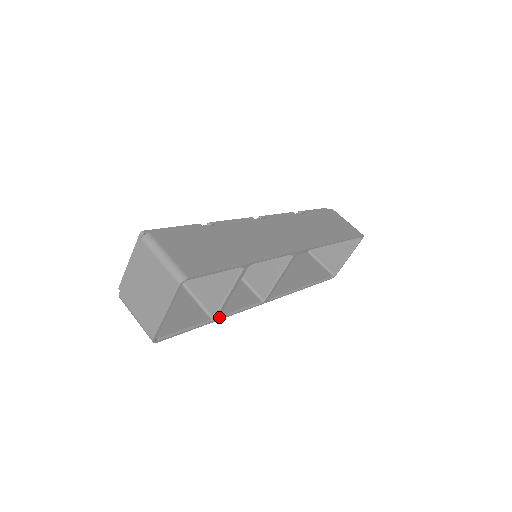
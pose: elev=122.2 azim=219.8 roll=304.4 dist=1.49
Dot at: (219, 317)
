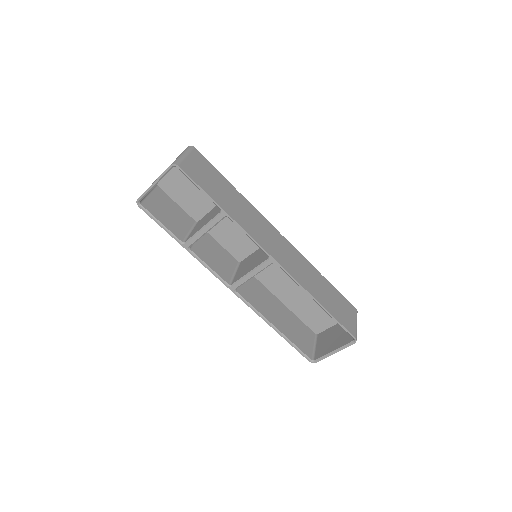
Dot at: (189, 248)
